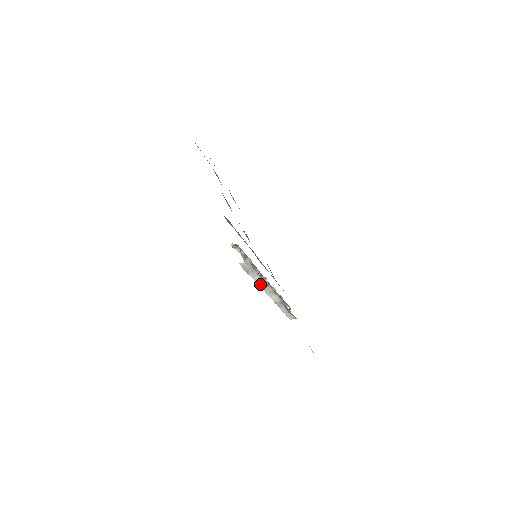
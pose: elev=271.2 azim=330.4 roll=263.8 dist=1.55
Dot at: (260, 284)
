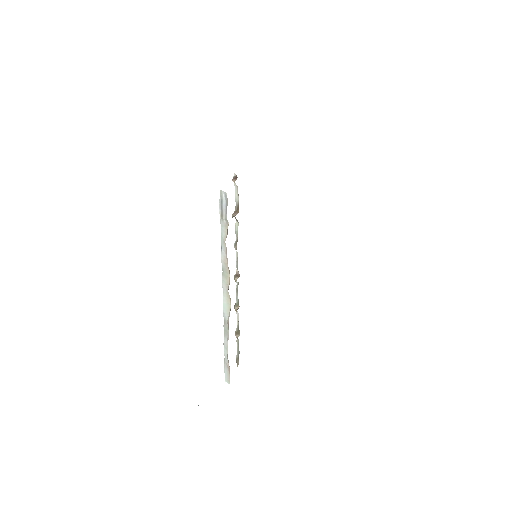
Dot at: (223, 256)
